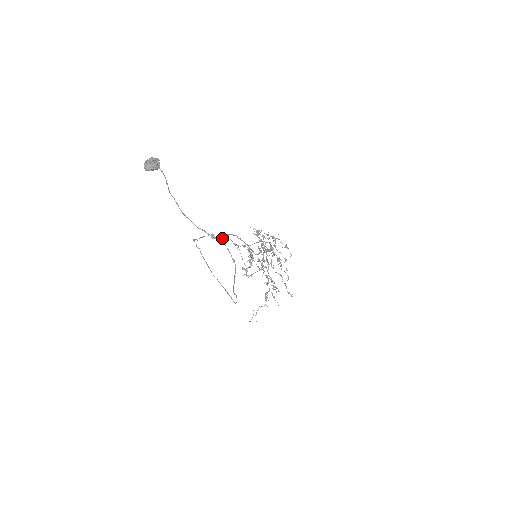
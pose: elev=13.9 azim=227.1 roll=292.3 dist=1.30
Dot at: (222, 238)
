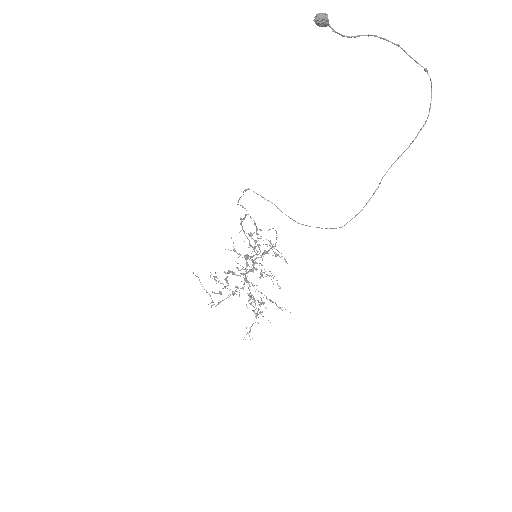
Dot at: (245, 214)
